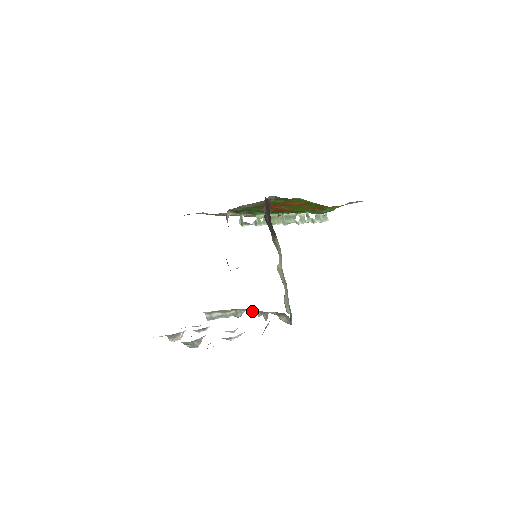
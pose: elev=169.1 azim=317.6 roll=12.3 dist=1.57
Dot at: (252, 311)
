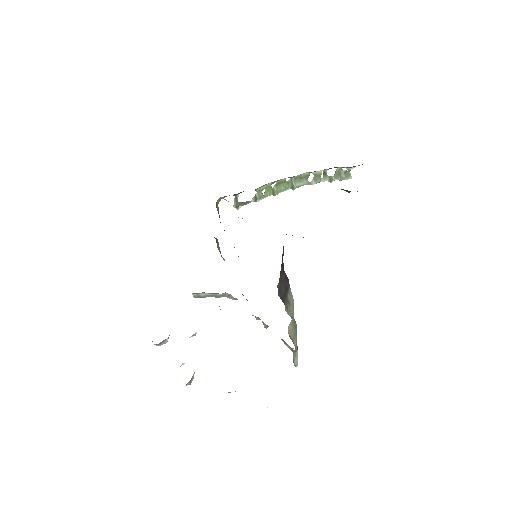
Dot at: occluded
